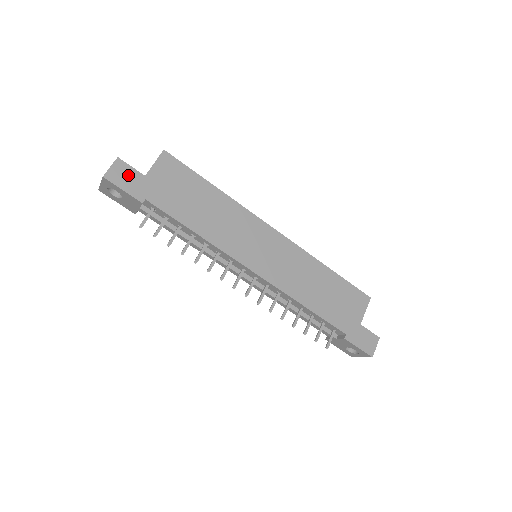
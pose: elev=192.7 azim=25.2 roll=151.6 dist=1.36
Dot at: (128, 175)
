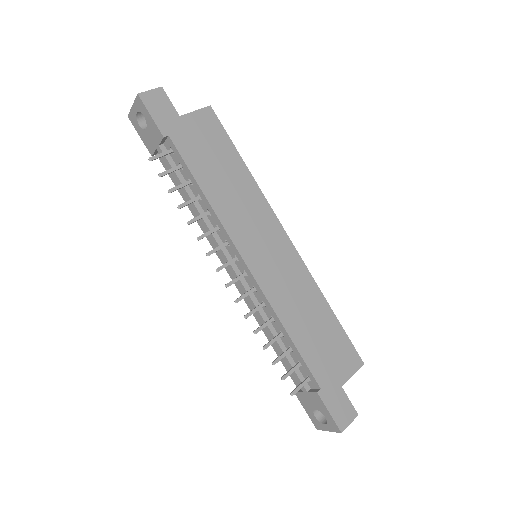
Dot at: (163, 106)
